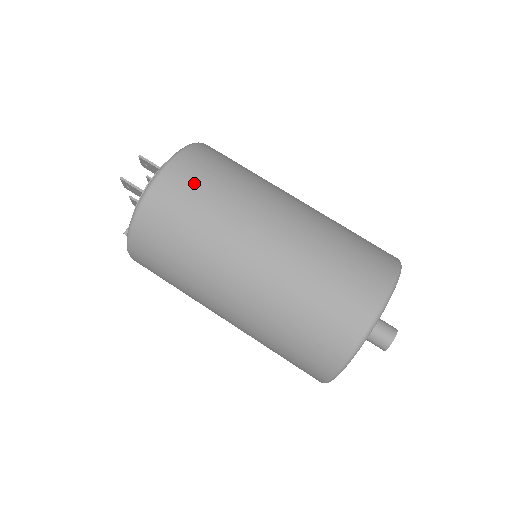
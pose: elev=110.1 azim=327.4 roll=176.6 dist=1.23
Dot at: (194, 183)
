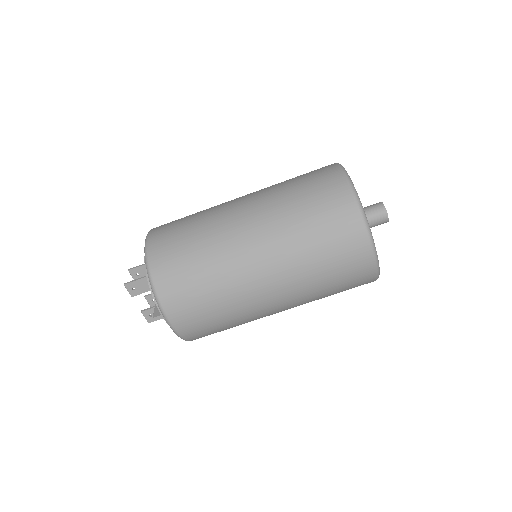
Dot at: (173, 225)
